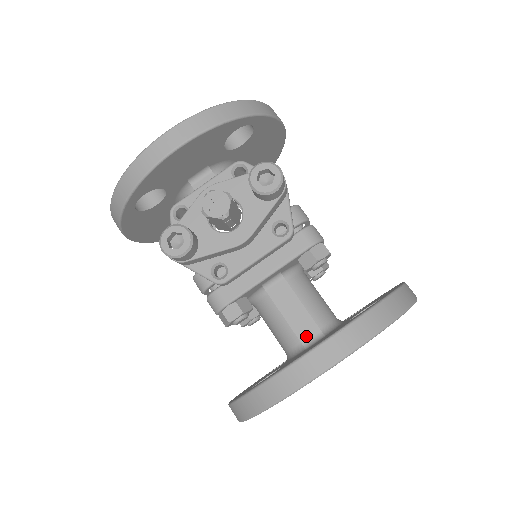
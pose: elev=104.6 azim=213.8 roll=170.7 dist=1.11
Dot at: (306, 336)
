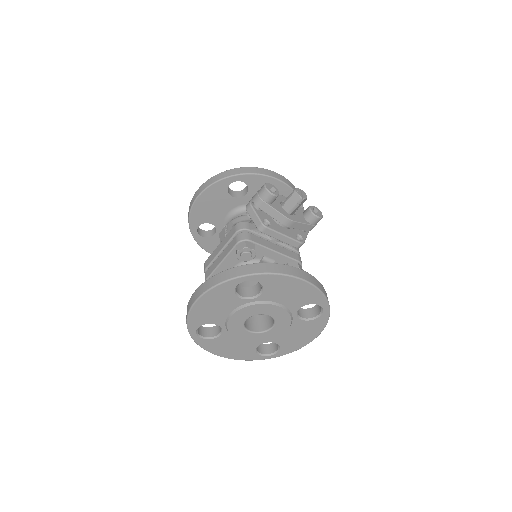
Dot at: occluded
